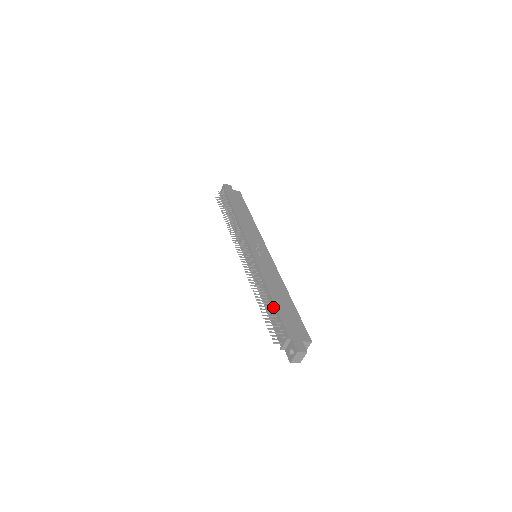
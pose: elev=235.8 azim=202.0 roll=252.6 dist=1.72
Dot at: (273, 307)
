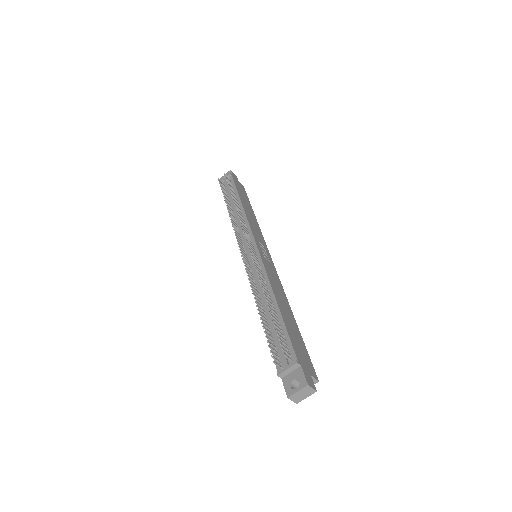
Dot at: (278, 318)
